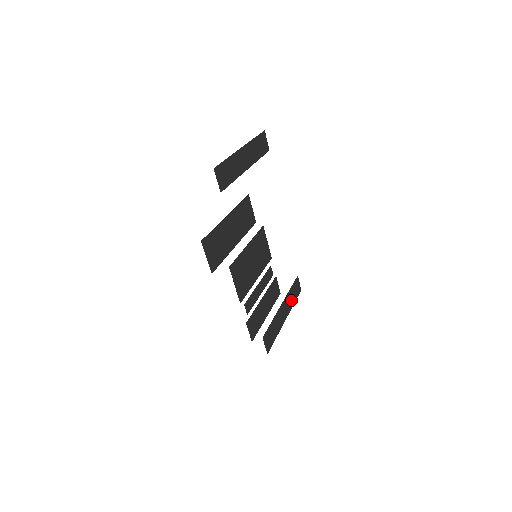
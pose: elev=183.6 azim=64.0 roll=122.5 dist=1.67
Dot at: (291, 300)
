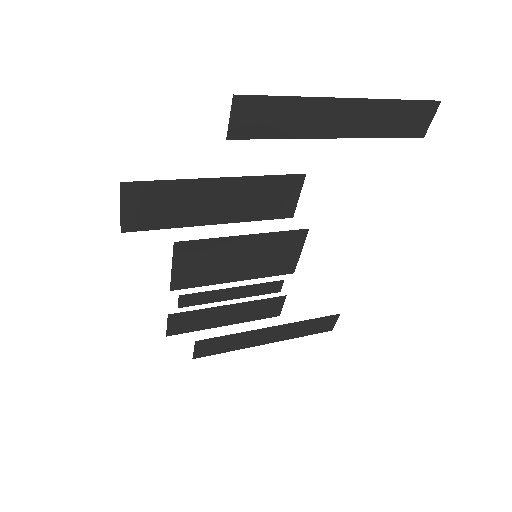
Dot at: (298, 331)
